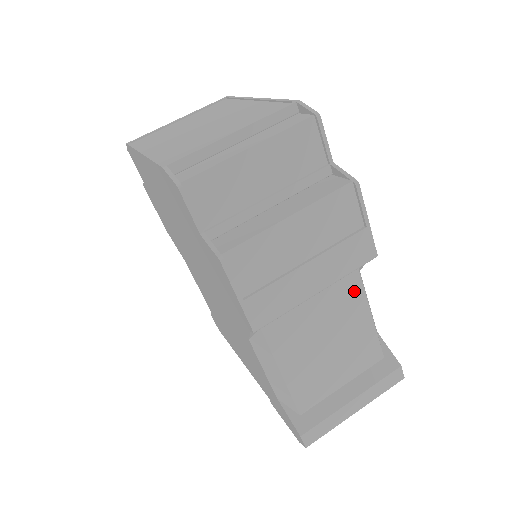
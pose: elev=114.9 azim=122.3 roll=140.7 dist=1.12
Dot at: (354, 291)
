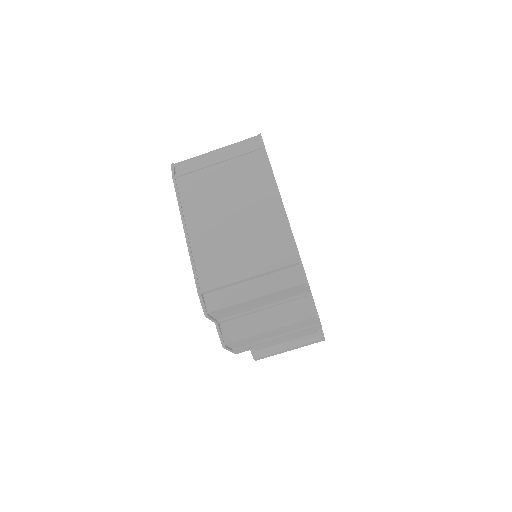
Dot at: occluded
